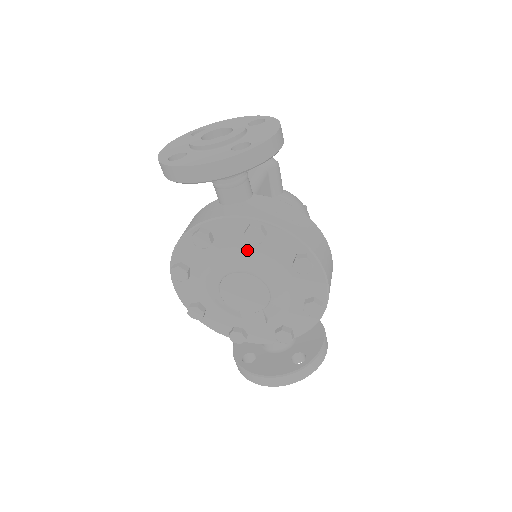
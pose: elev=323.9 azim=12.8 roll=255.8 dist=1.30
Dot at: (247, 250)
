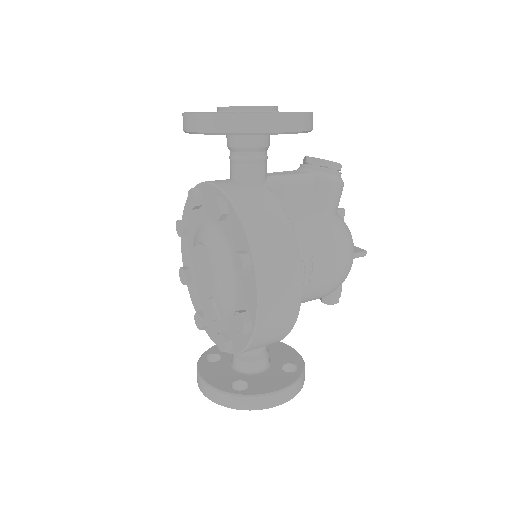
Dot at: (217, 227)
